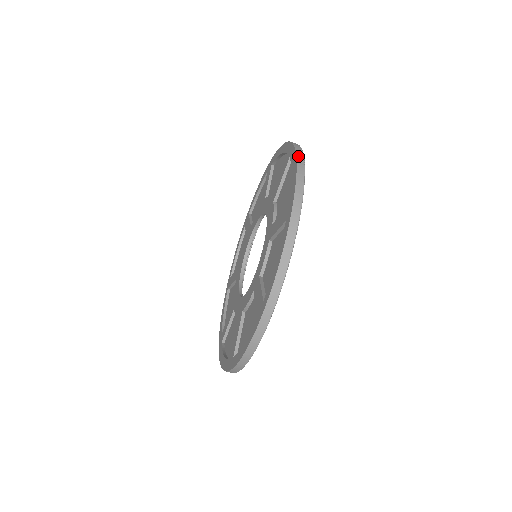
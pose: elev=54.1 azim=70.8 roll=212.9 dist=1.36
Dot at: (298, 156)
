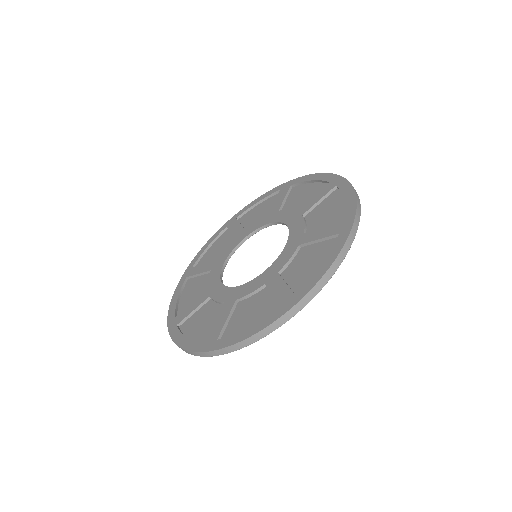
Dot at: (310, 175)
